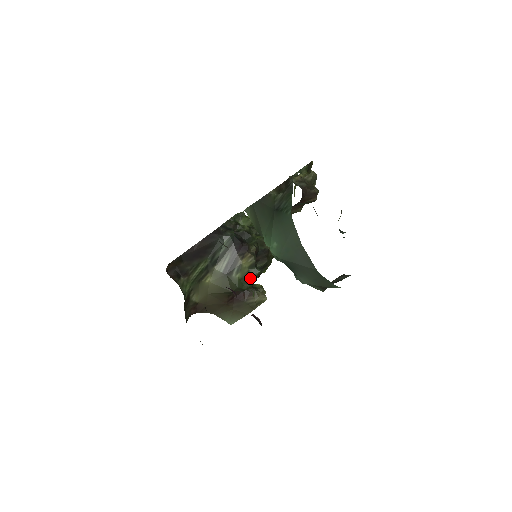
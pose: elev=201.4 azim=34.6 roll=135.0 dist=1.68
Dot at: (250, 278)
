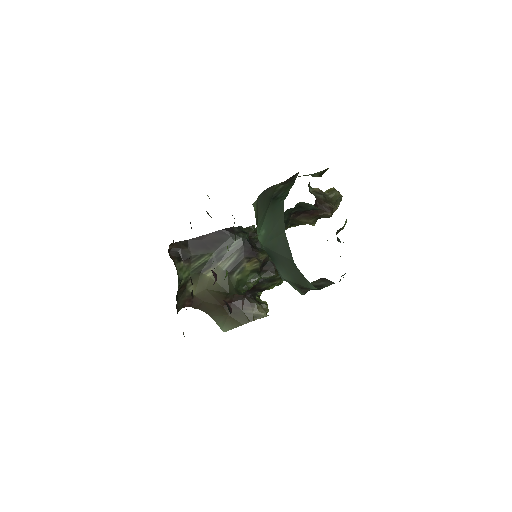
Dot at: (248, 281)
